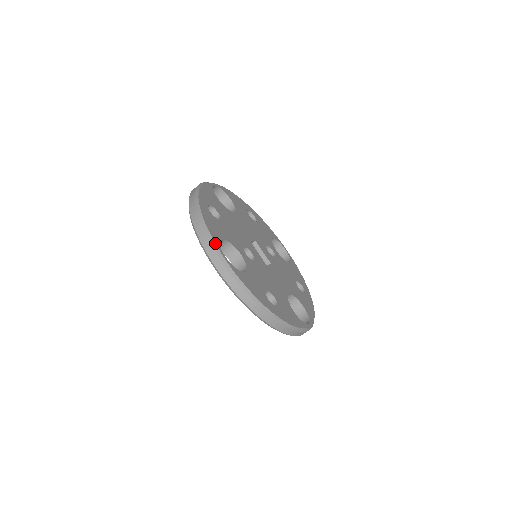
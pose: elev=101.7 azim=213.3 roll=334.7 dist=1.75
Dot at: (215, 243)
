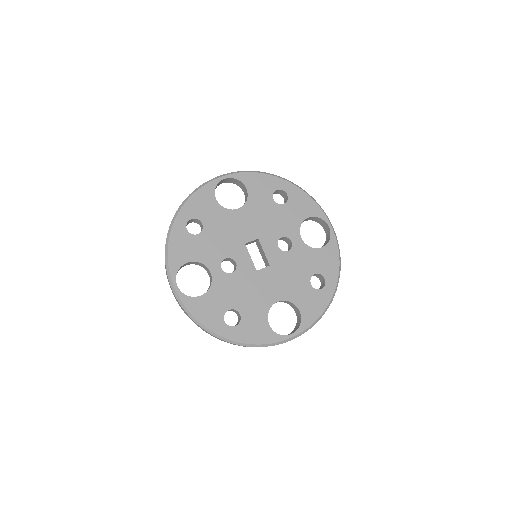
Dot at: (170, 273)
